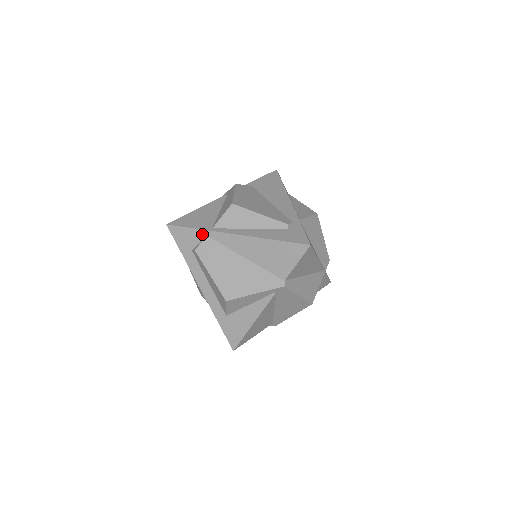
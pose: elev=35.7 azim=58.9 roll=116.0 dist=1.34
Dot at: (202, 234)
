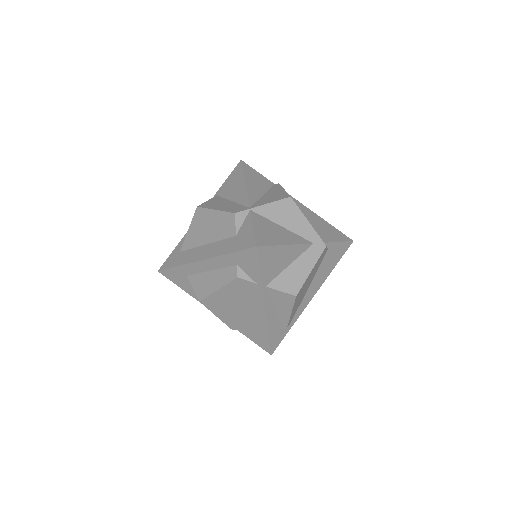
Dot at: (257, 280)
